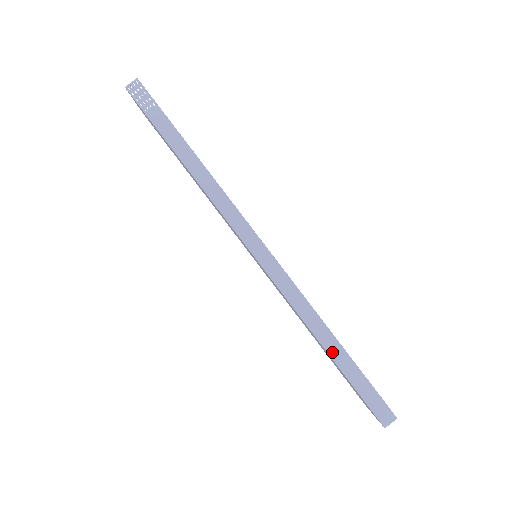
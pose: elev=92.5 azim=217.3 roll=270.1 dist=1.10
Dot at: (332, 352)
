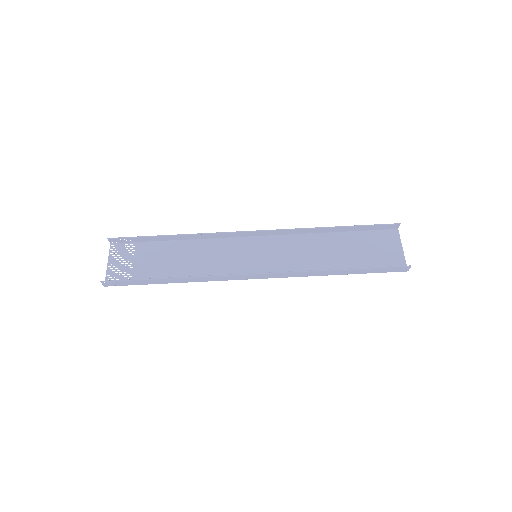
Dot at: (344, 273)
